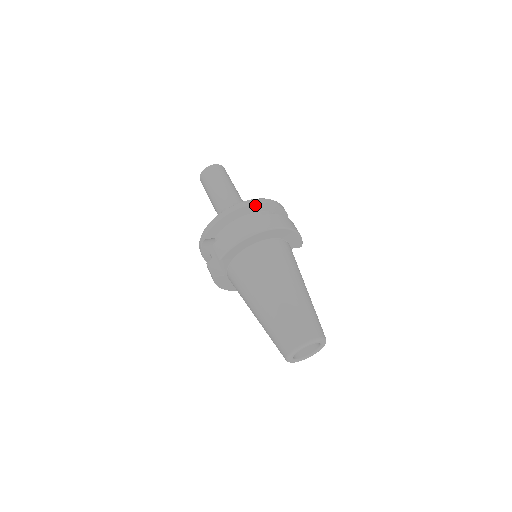
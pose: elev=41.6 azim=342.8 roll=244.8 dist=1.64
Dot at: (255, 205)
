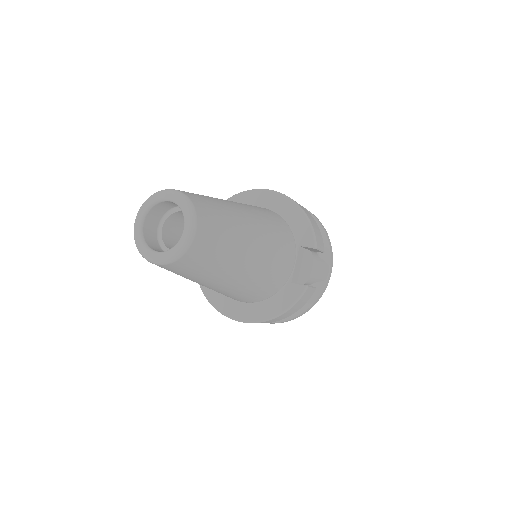
Dot at: occluded
